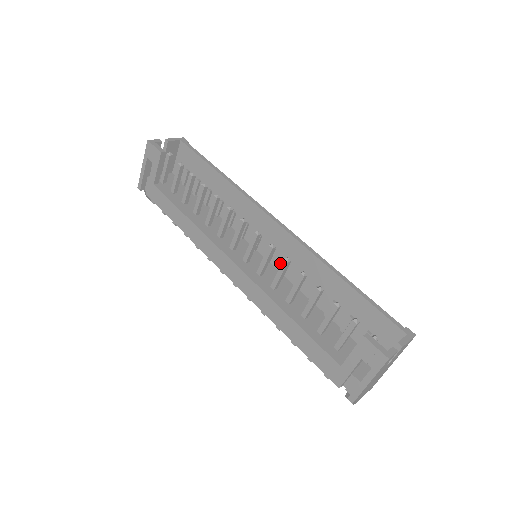
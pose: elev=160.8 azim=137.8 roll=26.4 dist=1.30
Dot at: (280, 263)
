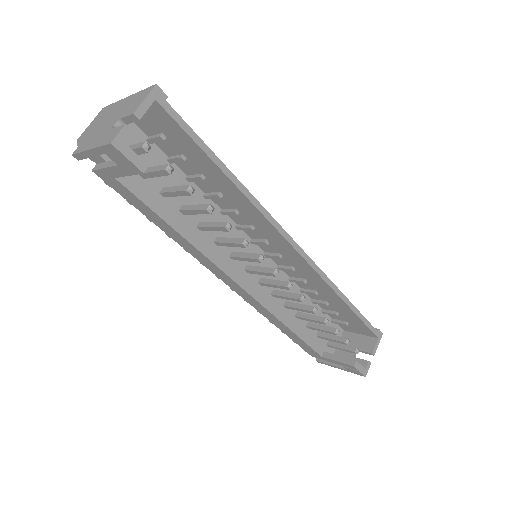
Dot at: (281, 262)
